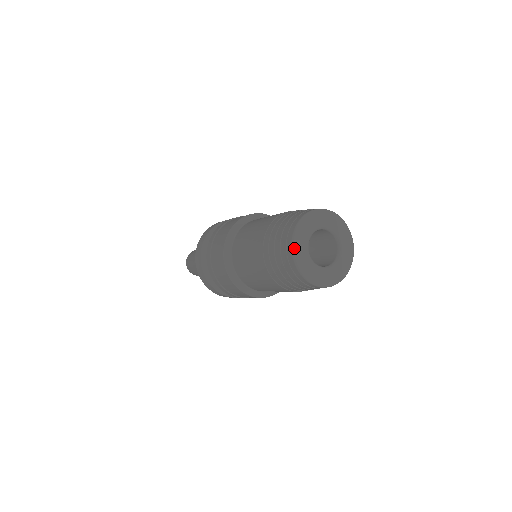
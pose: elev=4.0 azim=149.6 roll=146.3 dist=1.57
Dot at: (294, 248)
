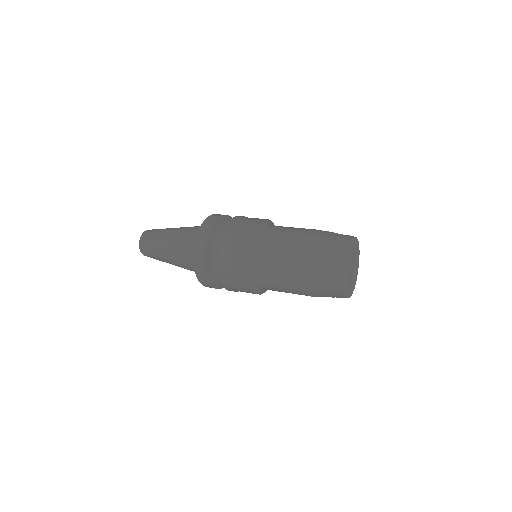
Dot at: (346, 275)
